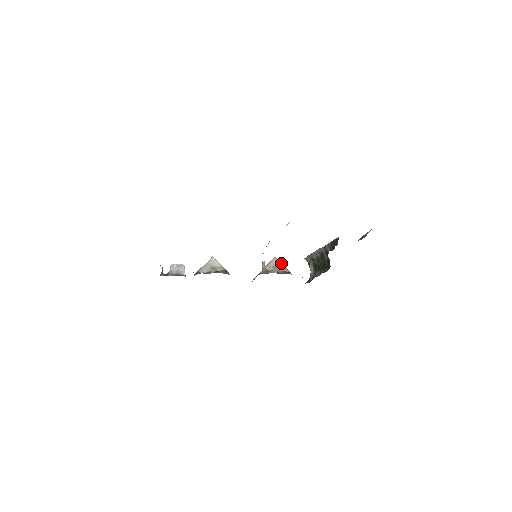
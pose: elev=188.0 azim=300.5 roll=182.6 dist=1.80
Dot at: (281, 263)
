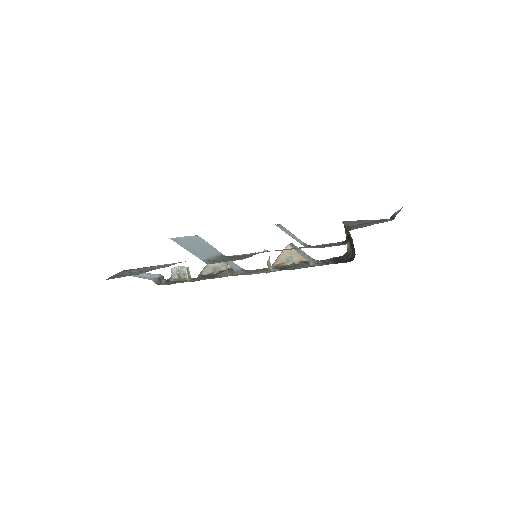
Dot at: (296, 251)
